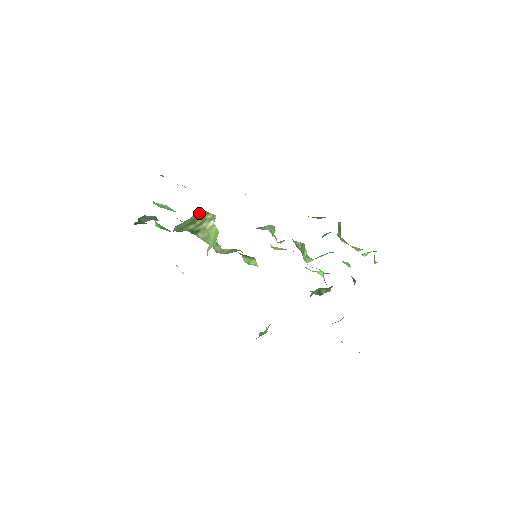
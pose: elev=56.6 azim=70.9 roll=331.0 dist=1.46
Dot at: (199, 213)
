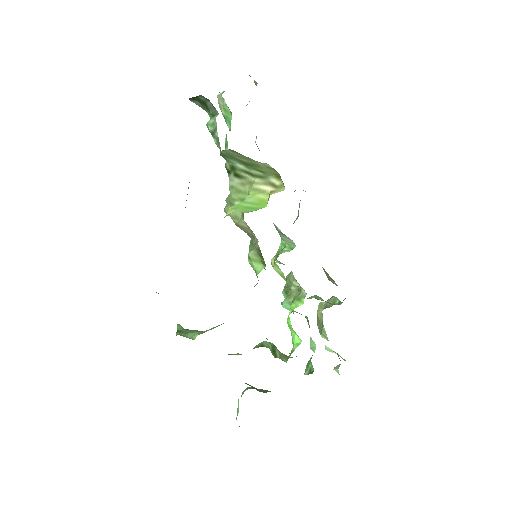
Dot at: occluded
